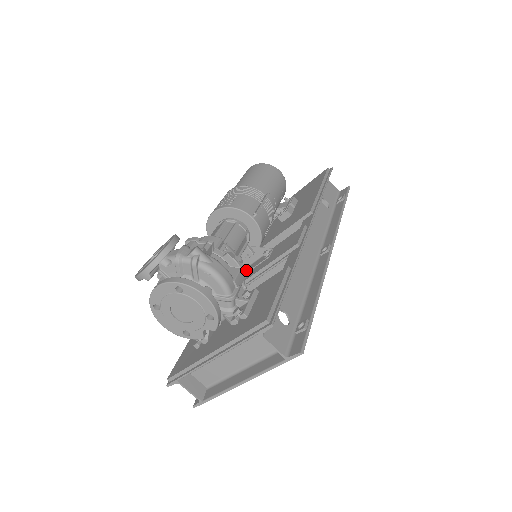
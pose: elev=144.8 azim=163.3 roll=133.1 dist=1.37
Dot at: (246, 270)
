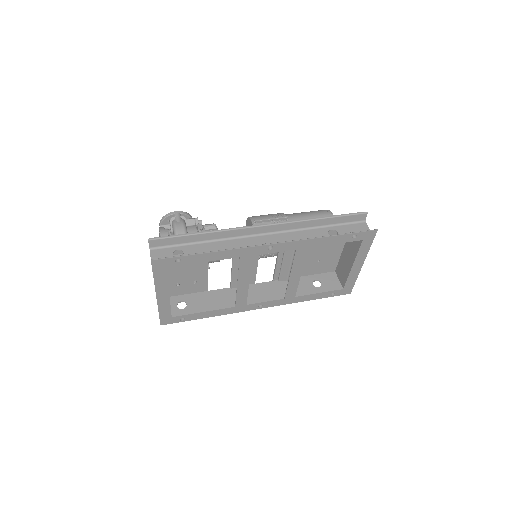
Dot at: occluded
